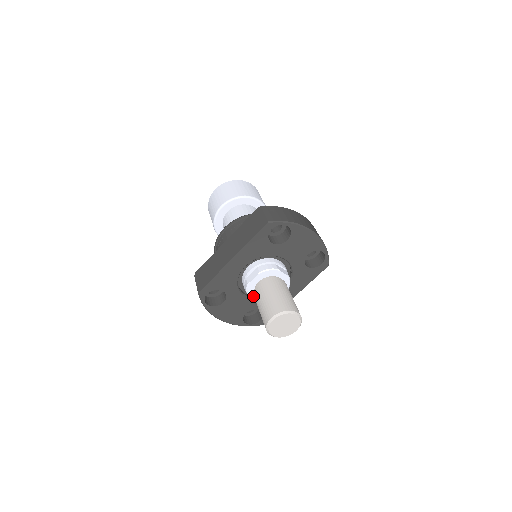
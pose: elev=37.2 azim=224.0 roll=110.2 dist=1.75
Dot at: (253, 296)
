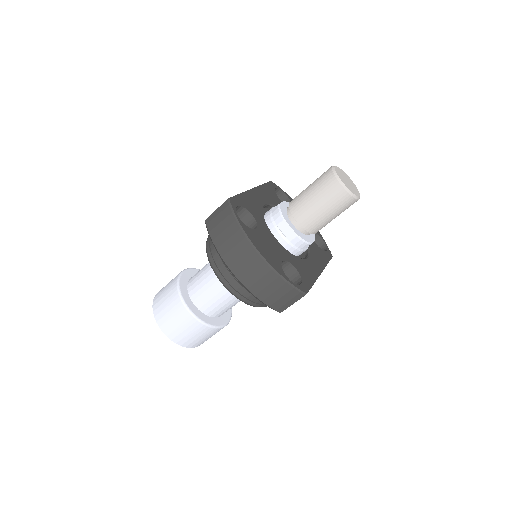
Dot at: (288, 221)
